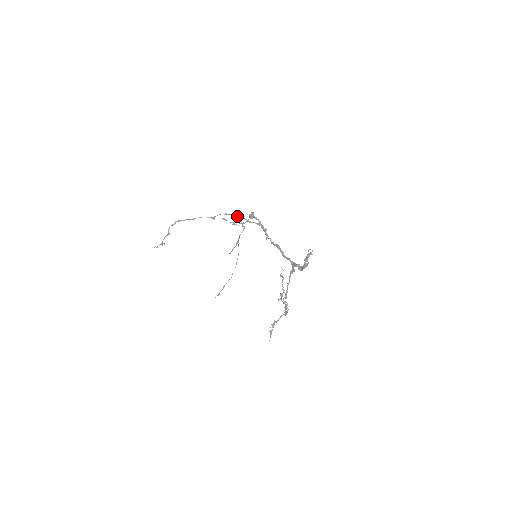
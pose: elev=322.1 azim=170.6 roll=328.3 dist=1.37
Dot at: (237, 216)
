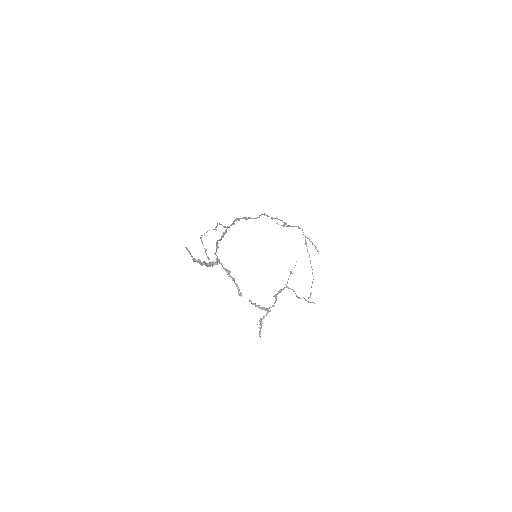
Dot at: (220, 224)
